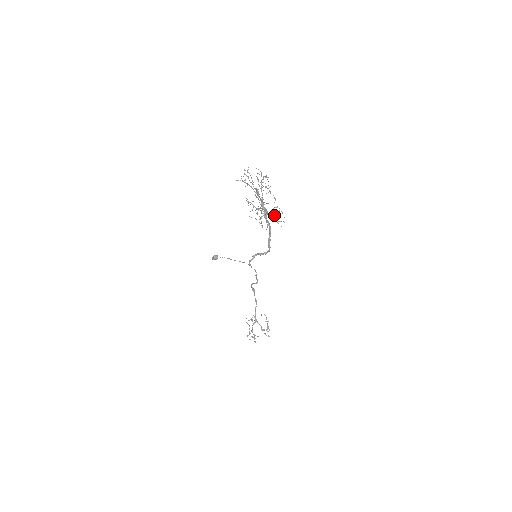
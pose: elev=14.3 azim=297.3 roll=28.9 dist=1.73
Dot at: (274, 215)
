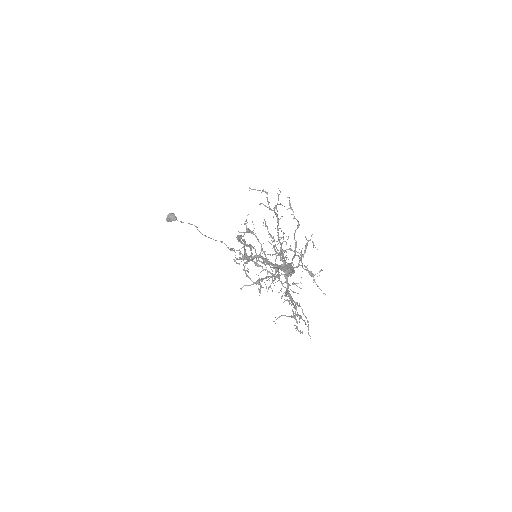
Dot at: (304, 265)
